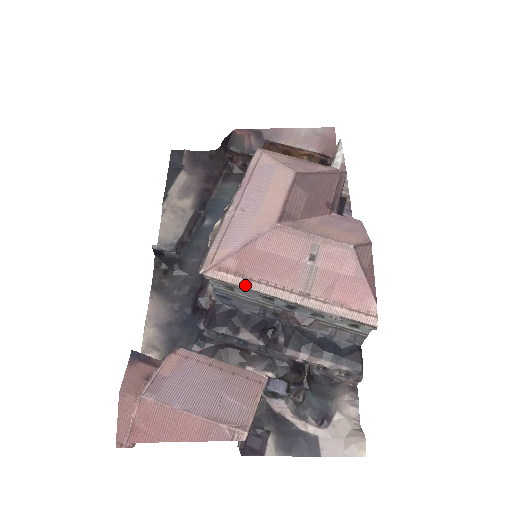
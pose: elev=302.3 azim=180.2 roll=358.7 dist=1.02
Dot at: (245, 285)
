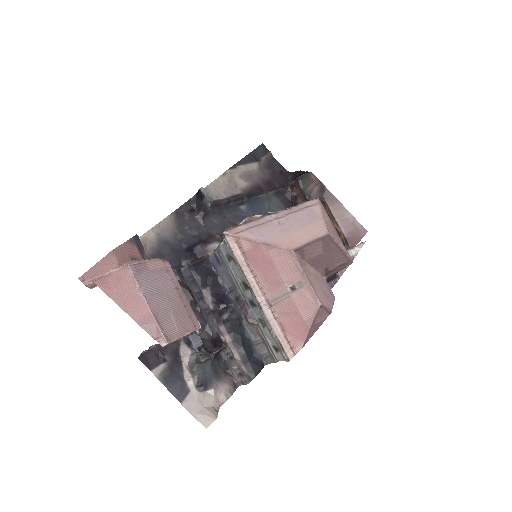
Dot at: (242, 265)
